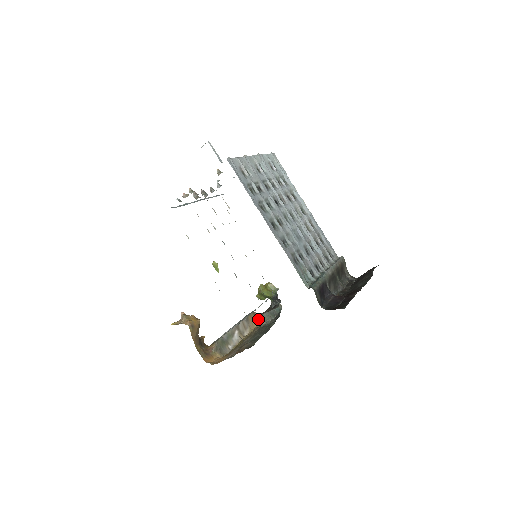
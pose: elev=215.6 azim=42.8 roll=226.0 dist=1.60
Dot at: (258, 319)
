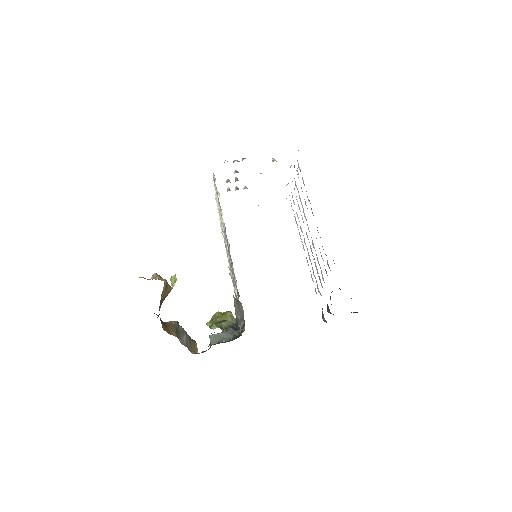
Dot at: (196, 349)
